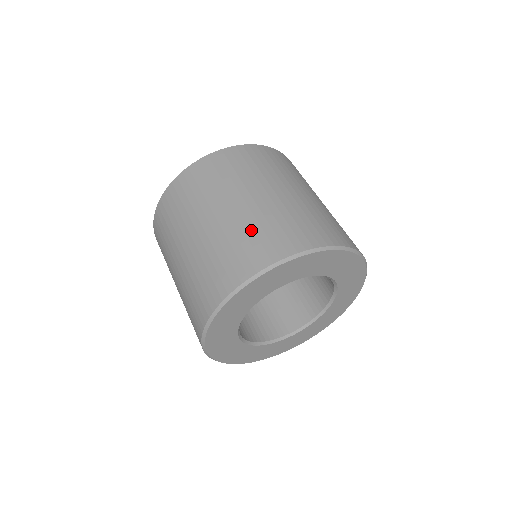
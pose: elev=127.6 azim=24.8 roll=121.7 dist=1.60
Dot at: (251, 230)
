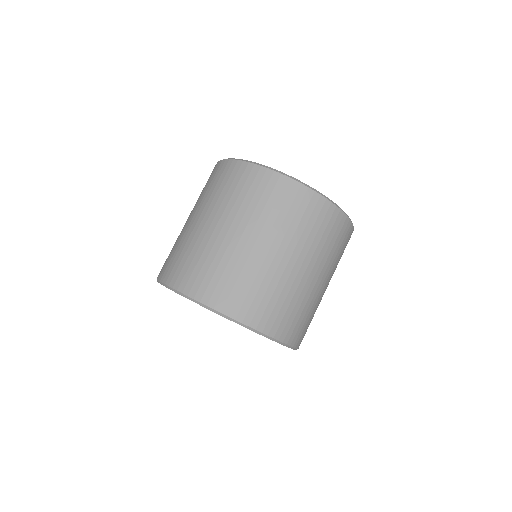
Dot at: (218, 264)
